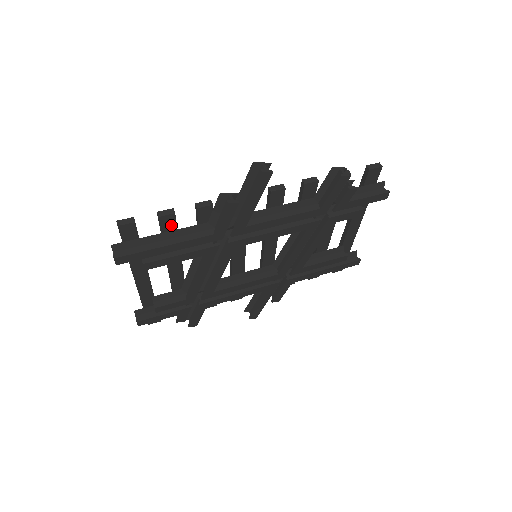
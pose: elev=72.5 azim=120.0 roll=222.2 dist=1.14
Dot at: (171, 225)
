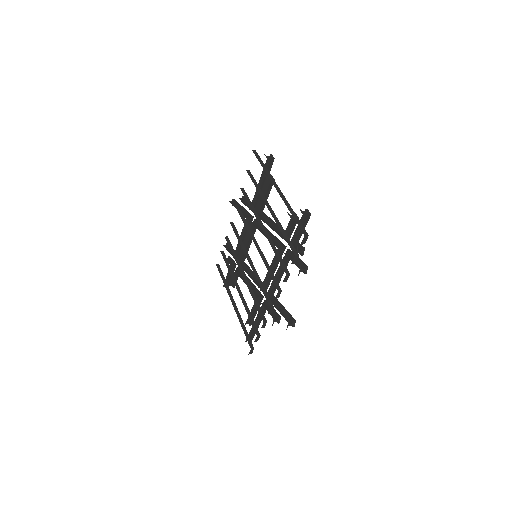
Dot at: (256, 330)
